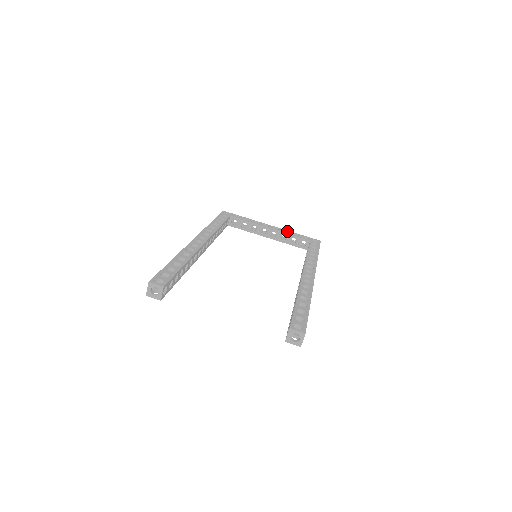
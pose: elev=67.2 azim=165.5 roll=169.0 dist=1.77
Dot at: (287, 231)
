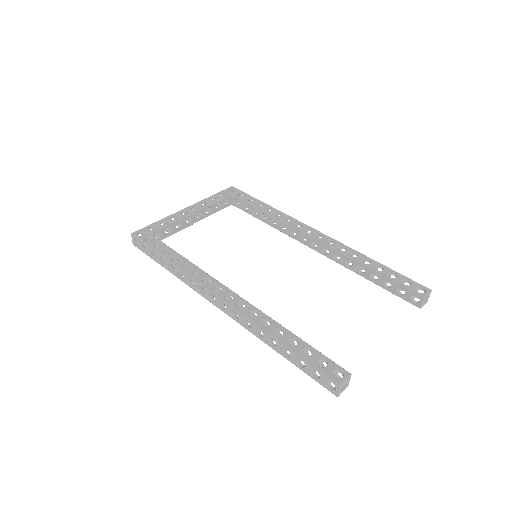
Dot at: (204, 201)
